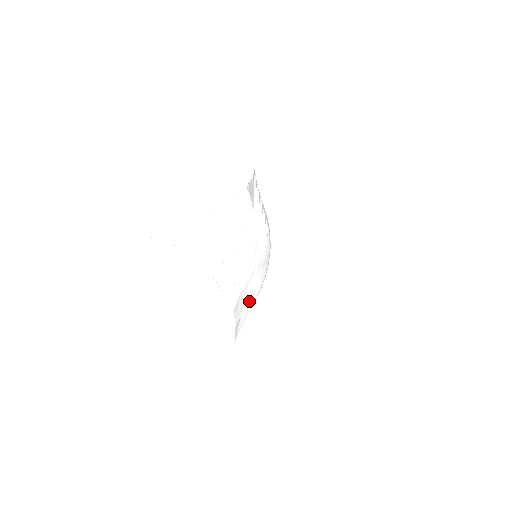
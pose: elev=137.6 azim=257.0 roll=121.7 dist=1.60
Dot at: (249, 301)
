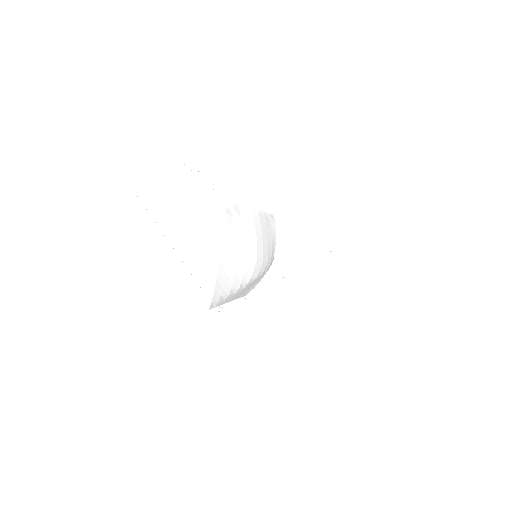
Dot at: occluded
